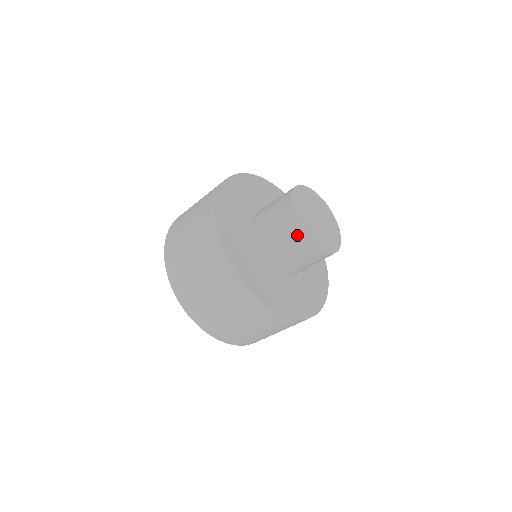
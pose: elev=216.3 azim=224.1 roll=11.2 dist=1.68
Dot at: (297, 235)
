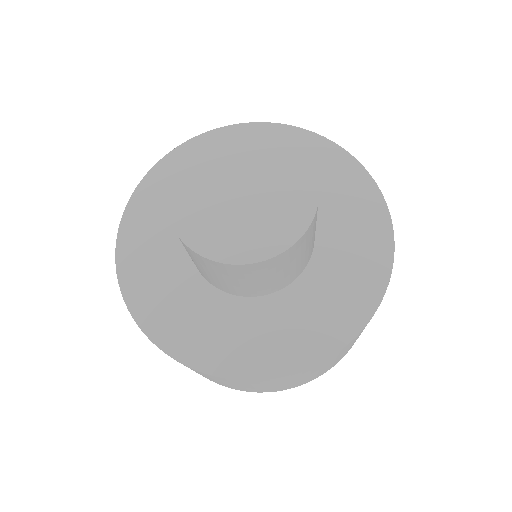
Dot at: (192, 253)
